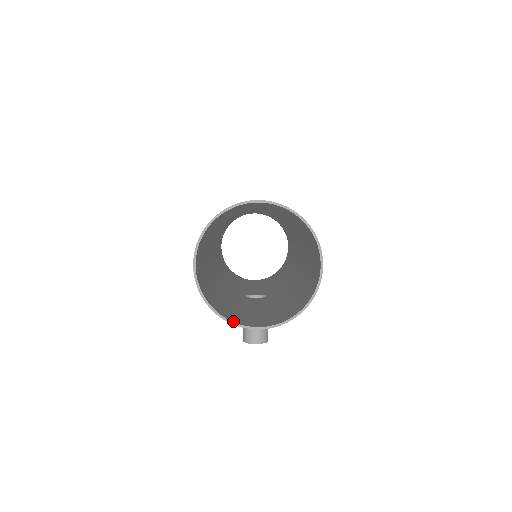
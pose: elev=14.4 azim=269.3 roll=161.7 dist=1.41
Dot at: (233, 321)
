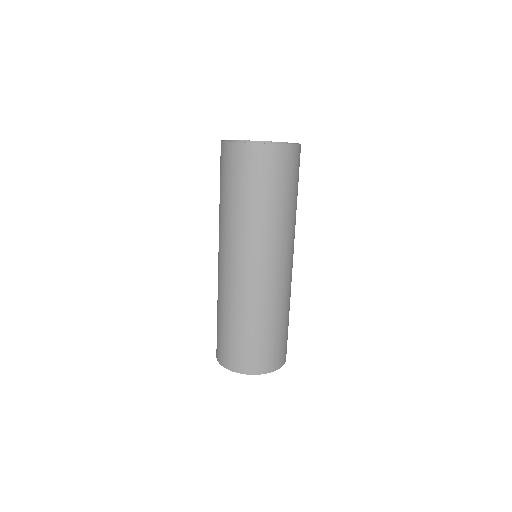
Dot at: occluded
